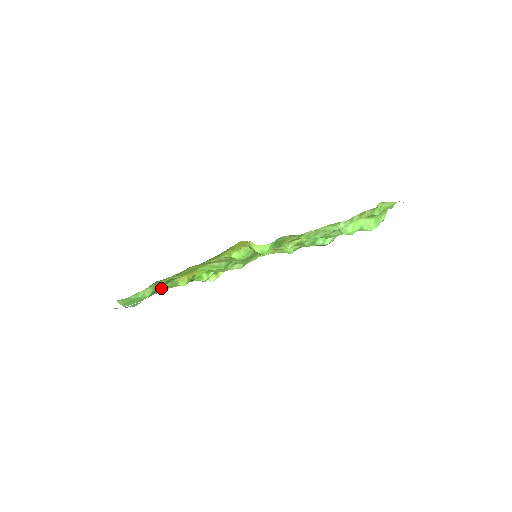
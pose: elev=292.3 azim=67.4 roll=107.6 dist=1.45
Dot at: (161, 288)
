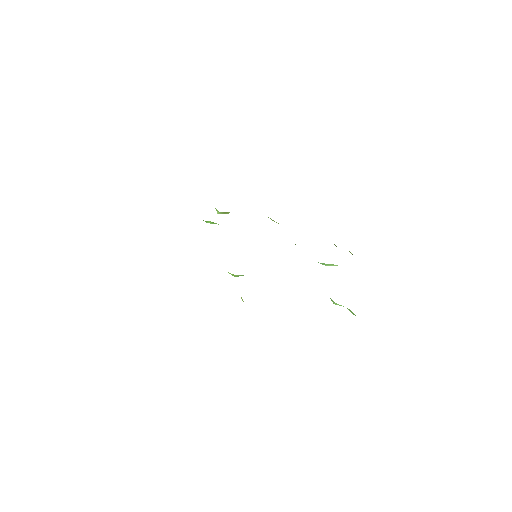
Dot at: occluded
